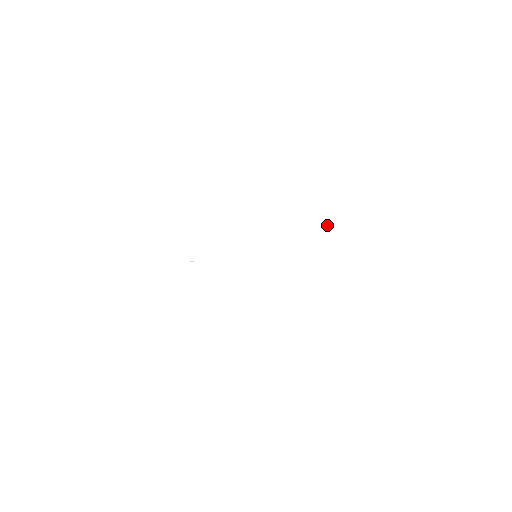
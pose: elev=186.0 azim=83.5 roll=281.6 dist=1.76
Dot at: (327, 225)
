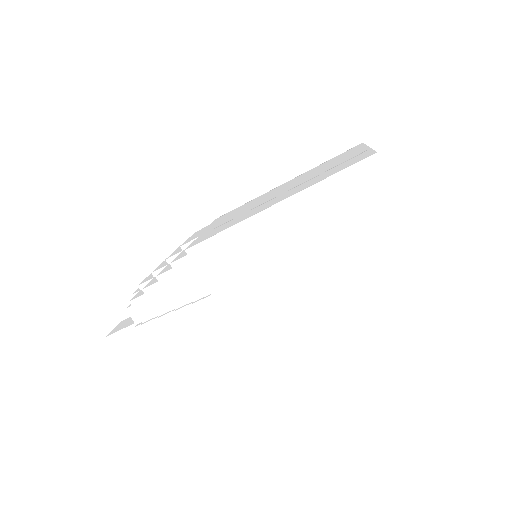
Dot at: (330, 165)
